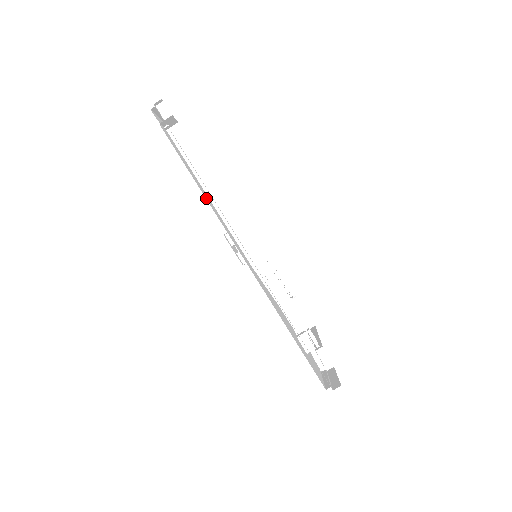
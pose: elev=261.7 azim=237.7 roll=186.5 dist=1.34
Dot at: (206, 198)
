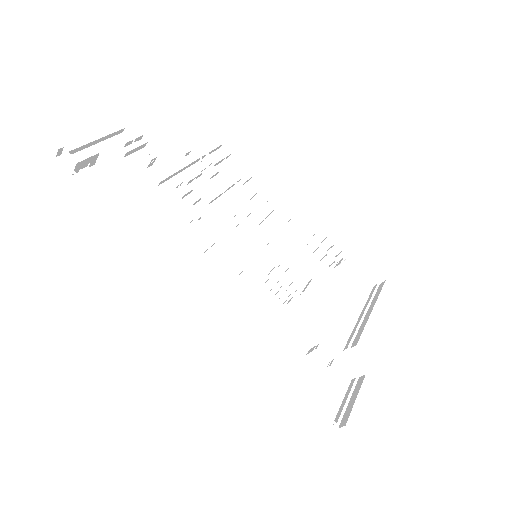
Dot at: occluded
